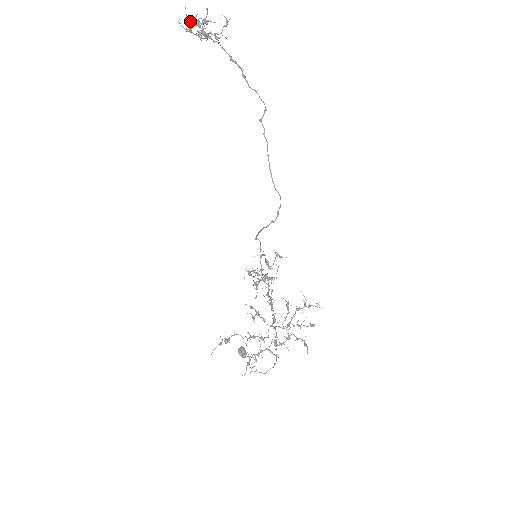
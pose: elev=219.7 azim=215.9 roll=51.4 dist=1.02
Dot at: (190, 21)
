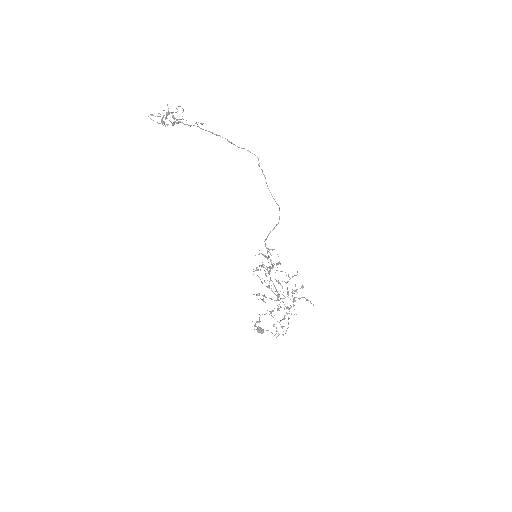
Dot at: occluded
